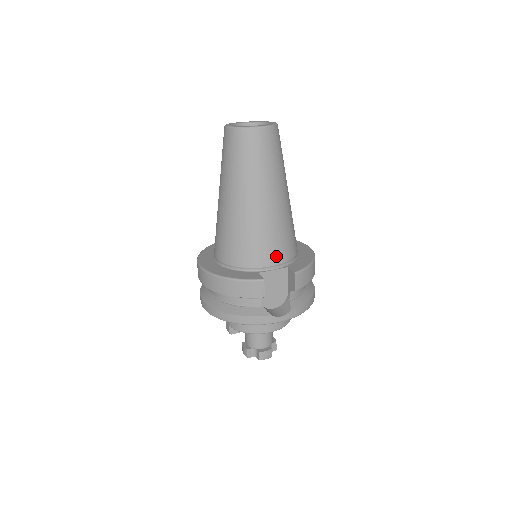
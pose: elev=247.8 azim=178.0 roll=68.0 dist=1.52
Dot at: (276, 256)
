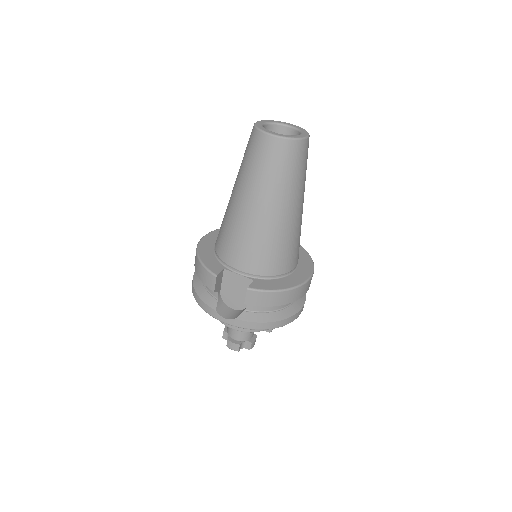
Dot at: (246, 264)
